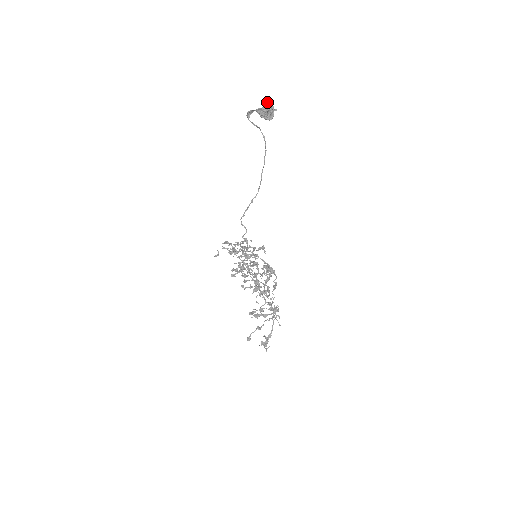
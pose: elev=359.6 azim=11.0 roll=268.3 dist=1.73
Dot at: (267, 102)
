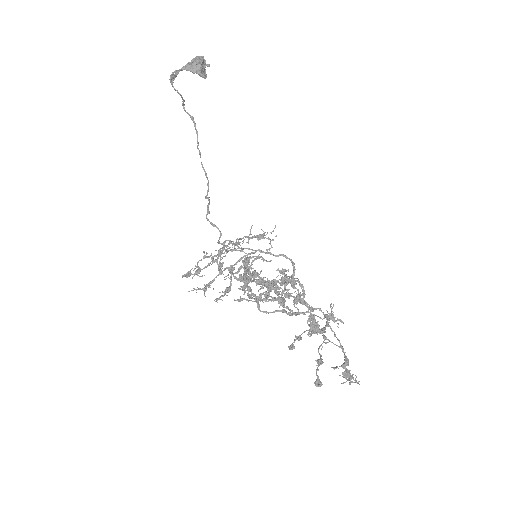
Dot at: occluded
